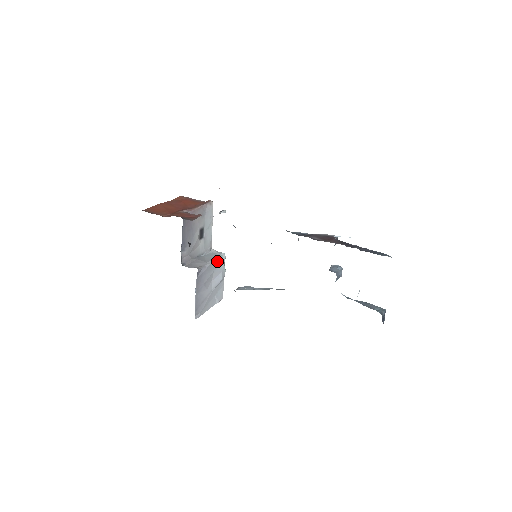
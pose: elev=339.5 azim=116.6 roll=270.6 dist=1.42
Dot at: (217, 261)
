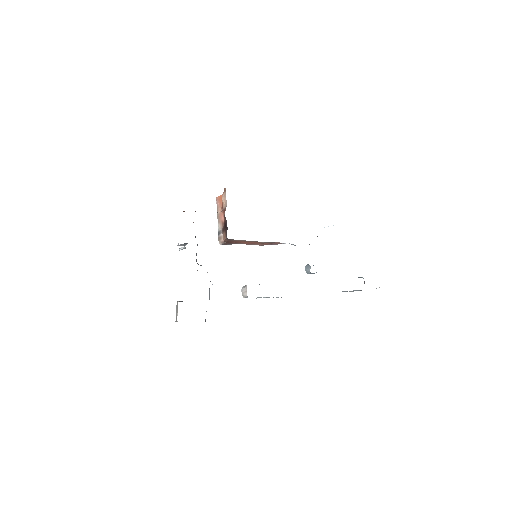
Dot at: occluded
